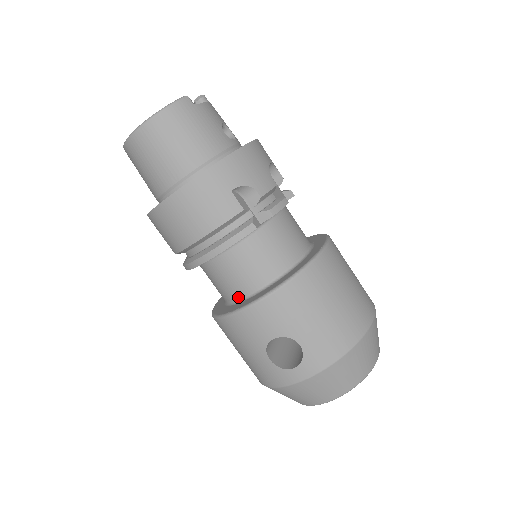
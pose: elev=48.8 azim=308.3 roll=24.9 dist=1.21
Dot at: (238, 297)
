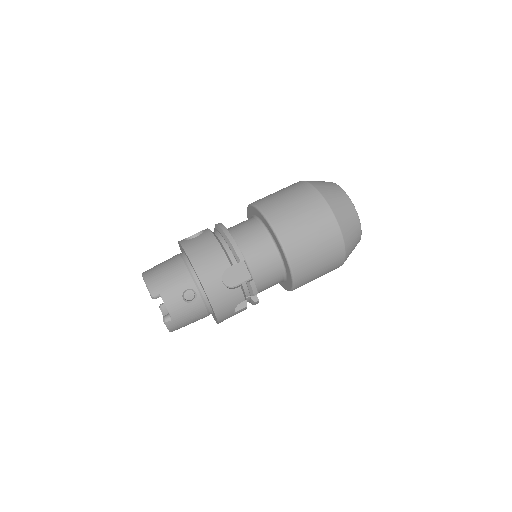
Dot at: occluded
